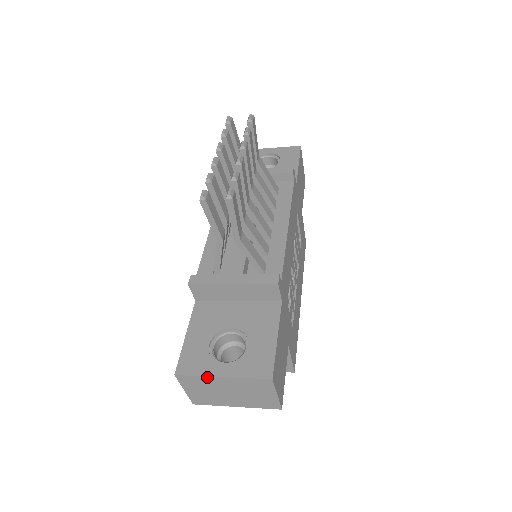
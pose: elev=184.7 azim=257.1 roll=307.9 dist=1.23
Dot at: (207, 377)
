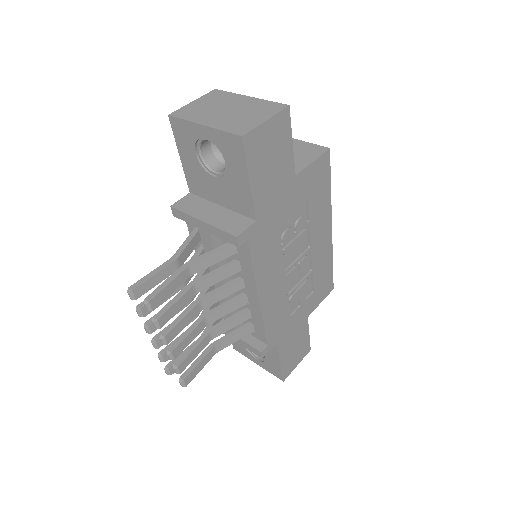
Dot at: (250, 358)
